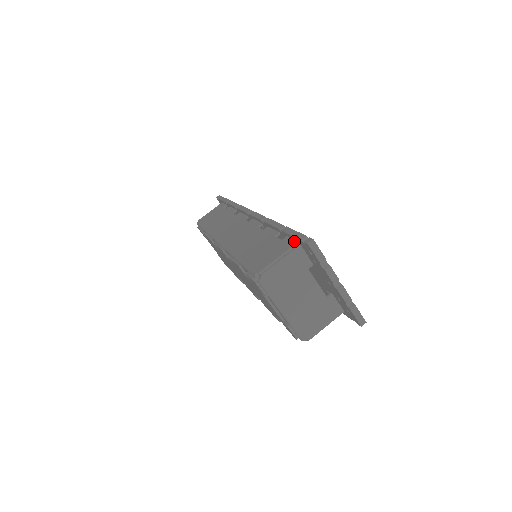
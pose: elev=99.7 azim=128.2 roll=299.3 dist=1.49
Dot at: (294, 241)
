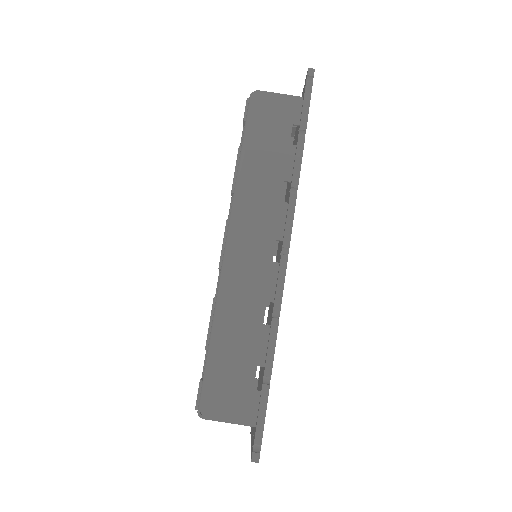
Dot at: (256, 418)
